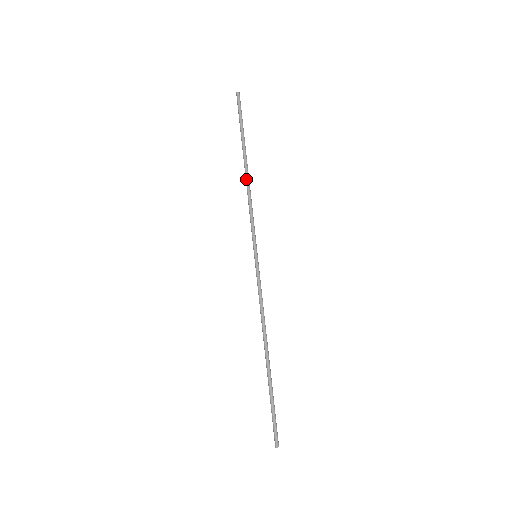
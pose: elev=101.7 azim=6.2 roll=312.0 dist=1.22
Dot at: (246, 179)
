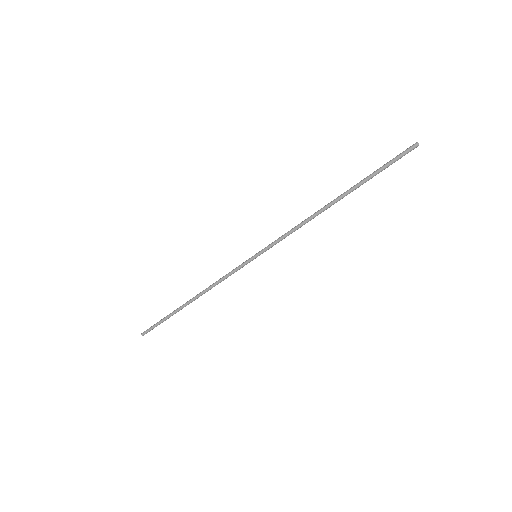
Dot at: (320, 209)
